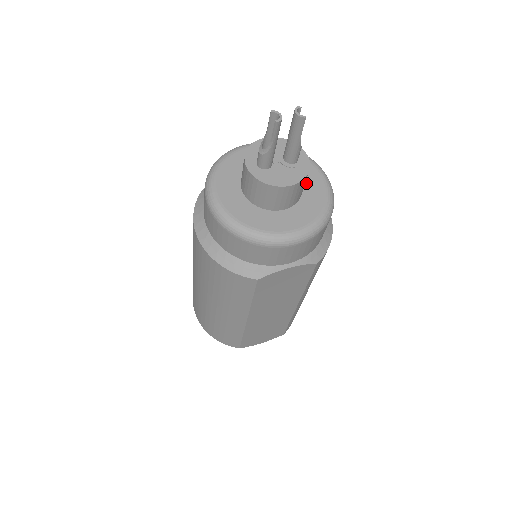
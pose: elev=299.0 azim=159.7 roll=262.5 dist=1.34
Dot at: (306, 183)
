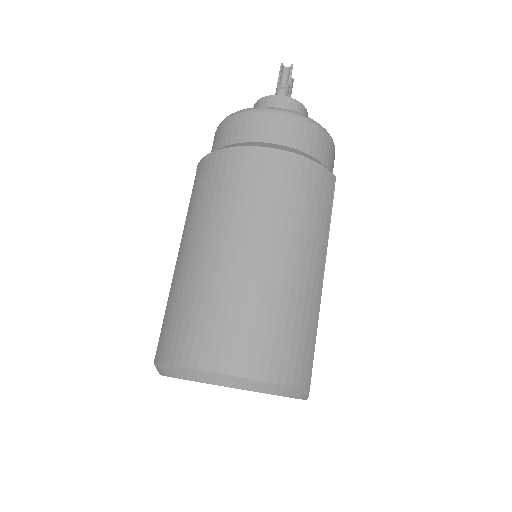
Dot at: occluded
